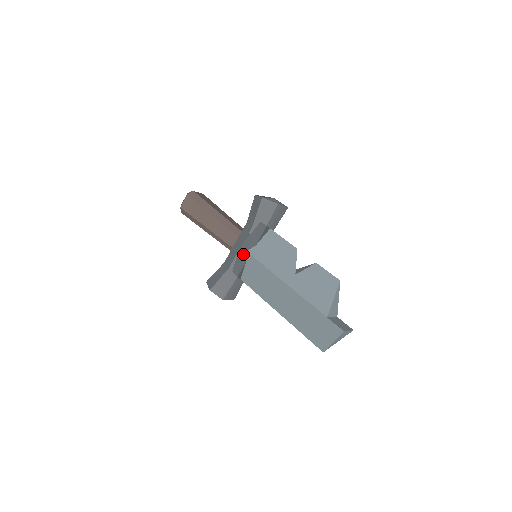
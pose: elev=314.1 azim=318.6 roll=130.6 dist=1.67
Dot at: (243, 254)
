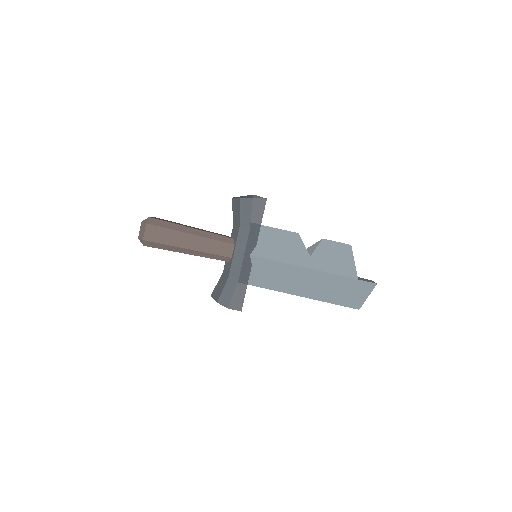
Dot at: (248, 259)
